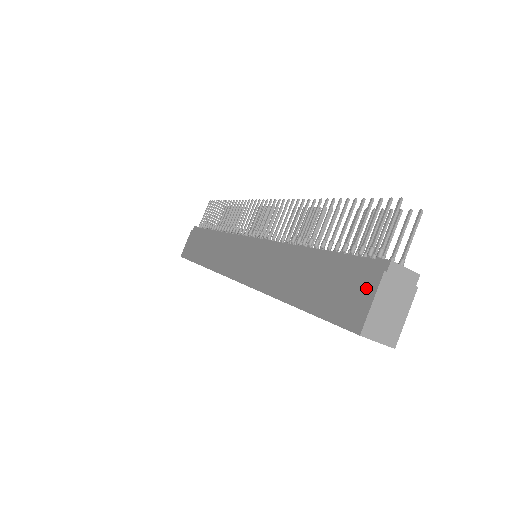
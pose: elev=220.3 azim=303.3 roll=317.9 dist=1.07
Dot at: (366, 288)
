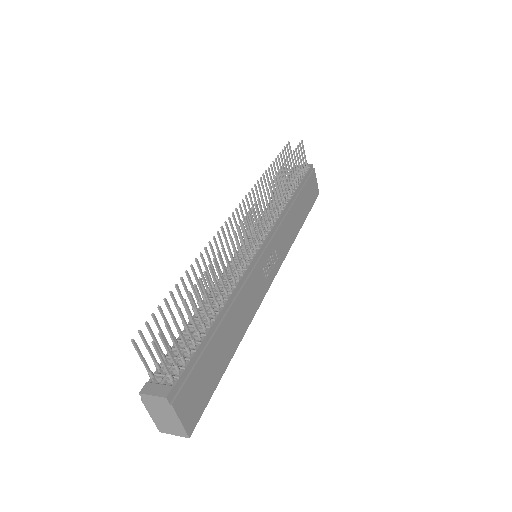
Dot at: occluded
